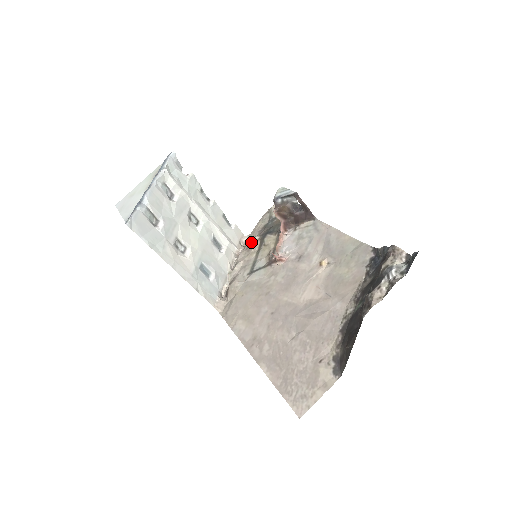
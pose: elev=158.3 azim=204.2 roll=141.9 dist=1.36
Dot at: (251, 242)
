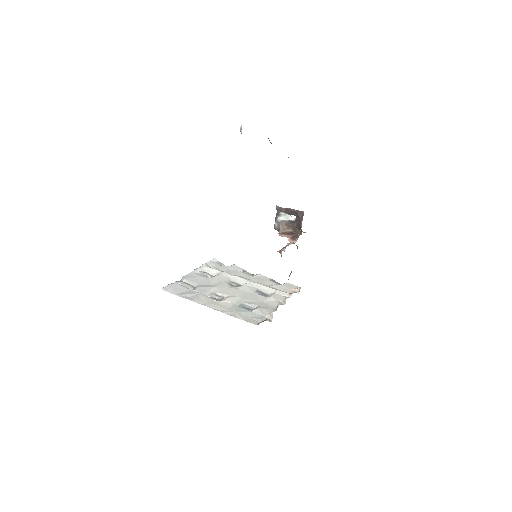
Dot at: occluded
